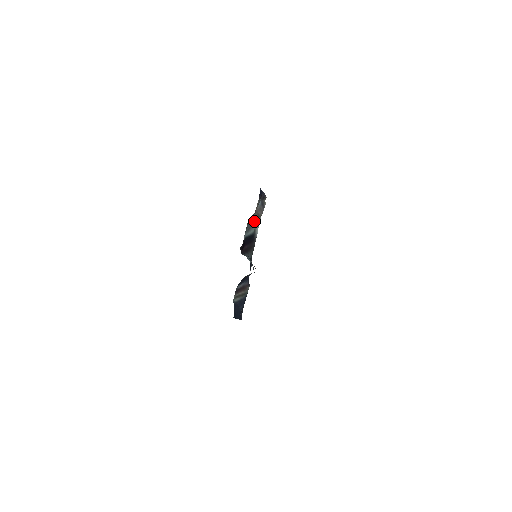
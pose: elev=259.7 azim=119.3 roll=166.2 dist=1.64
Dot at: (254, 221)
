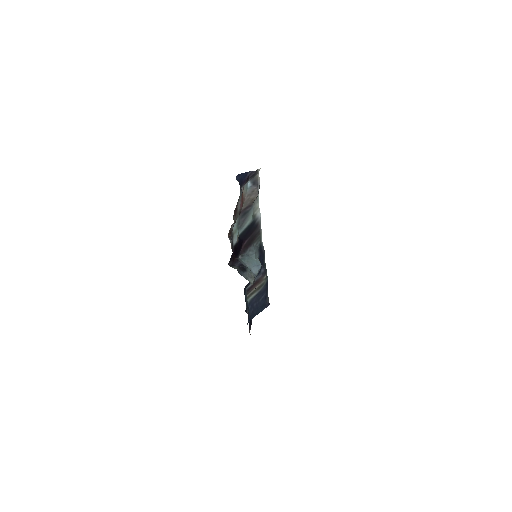
Dot at: (247, 211)
